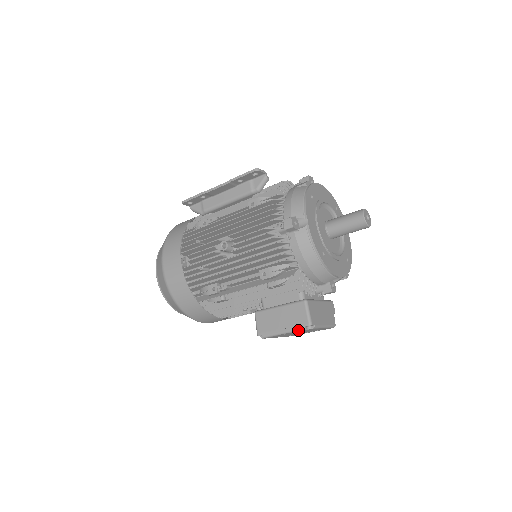
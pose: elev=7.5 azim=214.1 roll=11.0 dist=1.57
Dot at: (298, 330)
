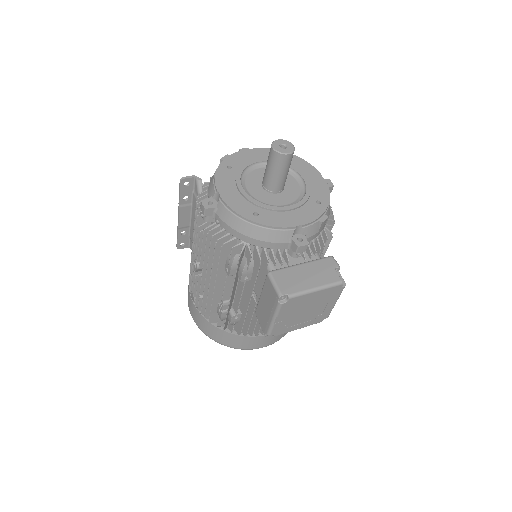
Dot at: (277, 309)
